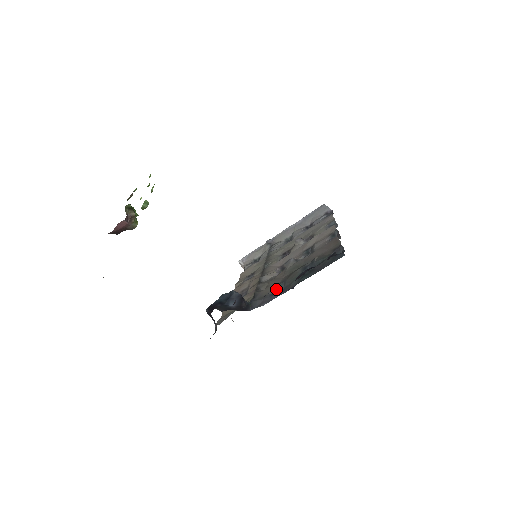
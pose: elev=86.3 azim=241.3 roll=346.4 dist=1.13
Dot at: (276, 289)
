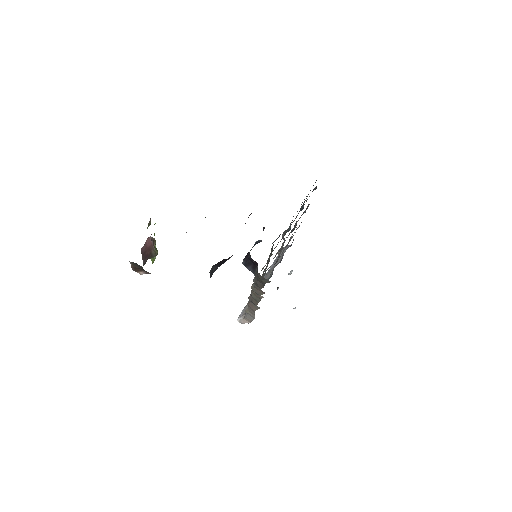
Dot at: occluded
